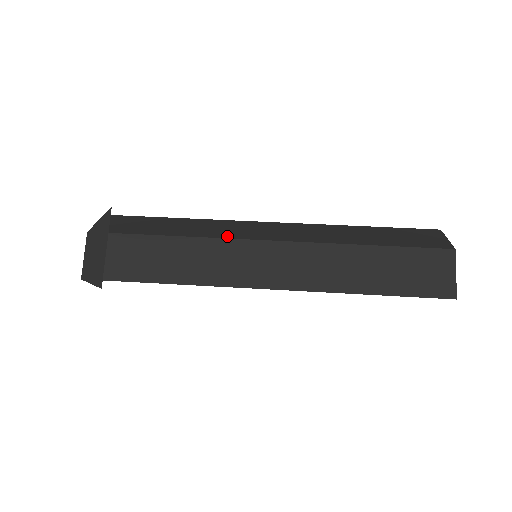
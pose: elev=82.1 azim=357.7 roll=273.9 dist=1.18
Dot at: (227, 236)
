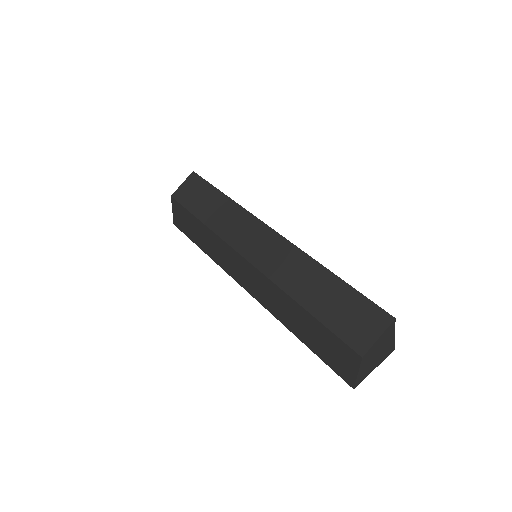
Dot at: (229, 240)
